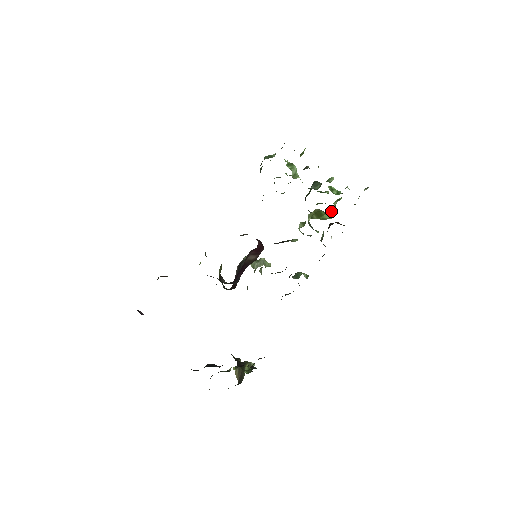
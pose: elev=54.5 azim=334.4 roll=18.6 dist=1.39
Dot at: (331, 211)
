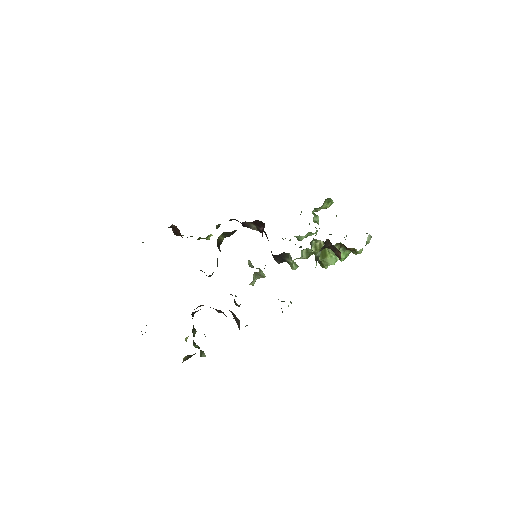
Dot at: occluded
